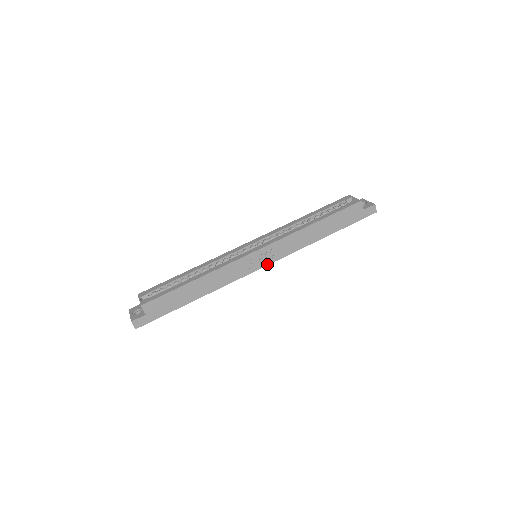
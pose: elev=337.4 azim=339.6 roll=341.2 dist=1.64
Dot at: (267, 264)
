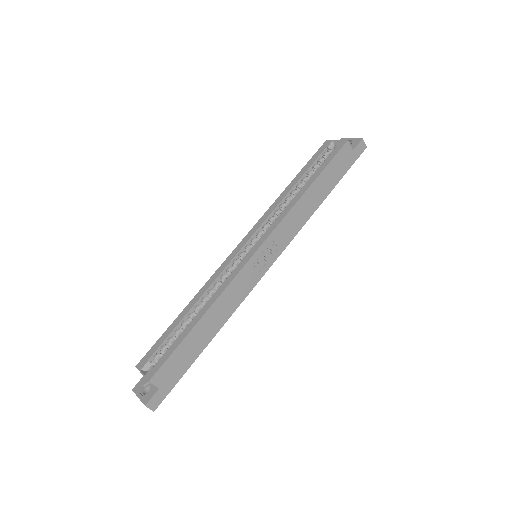
Dot at: (274, 260)
